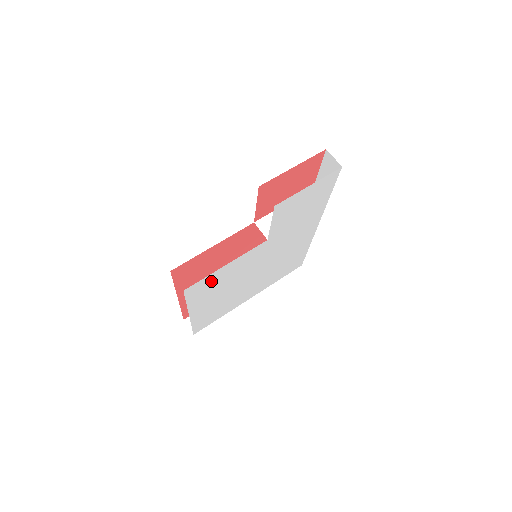
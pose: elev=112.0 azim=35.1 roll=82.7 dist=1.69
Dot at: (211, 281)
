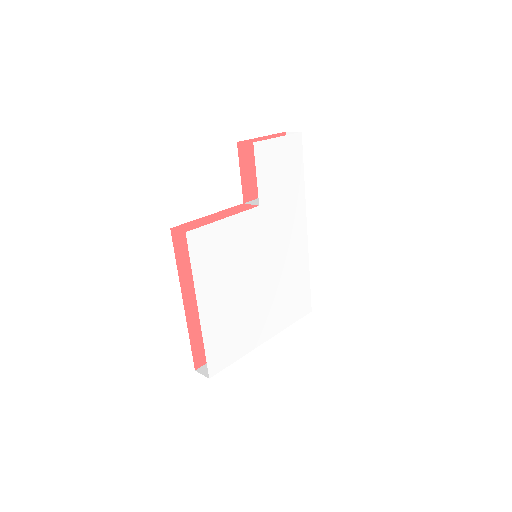
Dot at: (213, 242)
